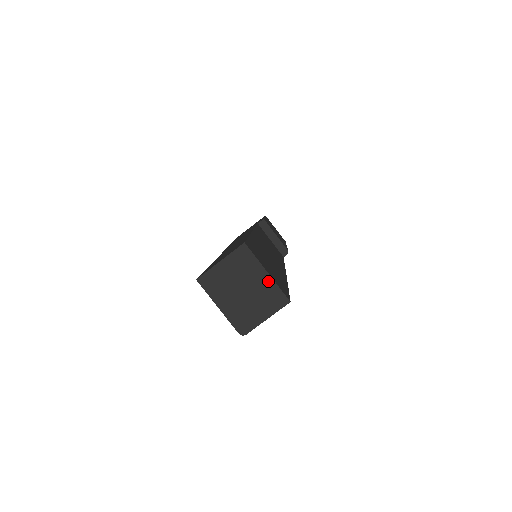
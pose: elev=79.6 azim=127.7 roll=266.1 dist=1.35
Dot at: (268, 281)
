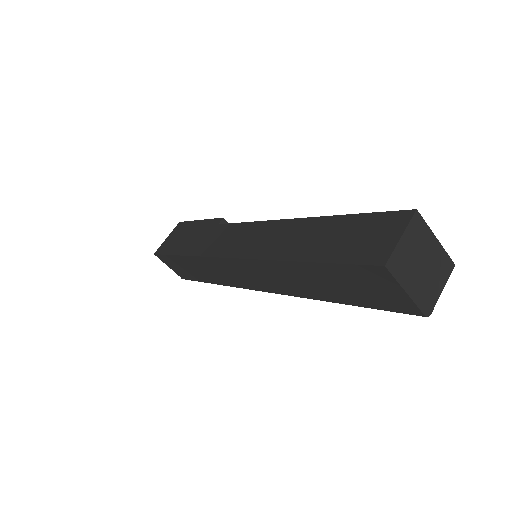
Dot at: (438, 248)
